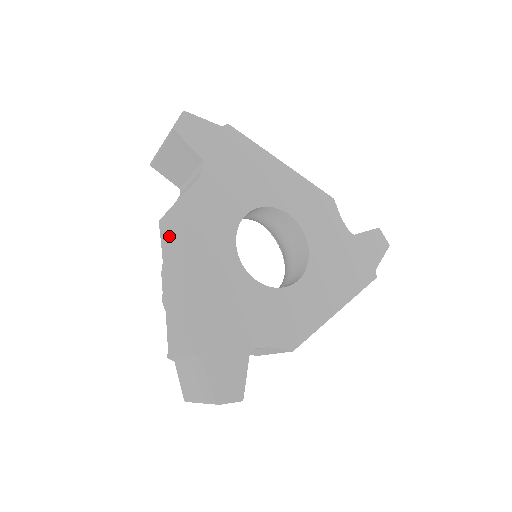
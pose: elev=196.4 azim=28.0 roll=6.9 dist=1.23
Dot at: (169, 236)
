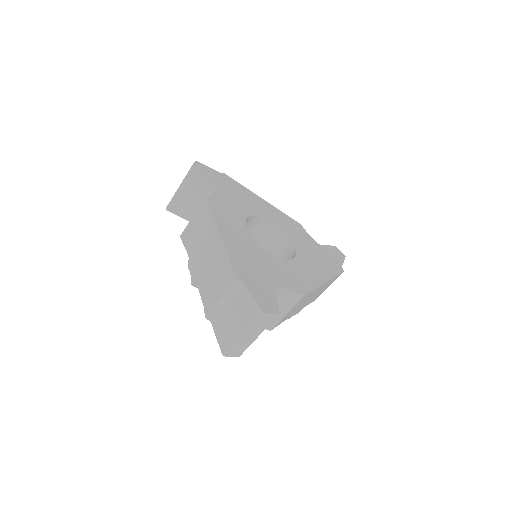
Dot at: (195, 233)
